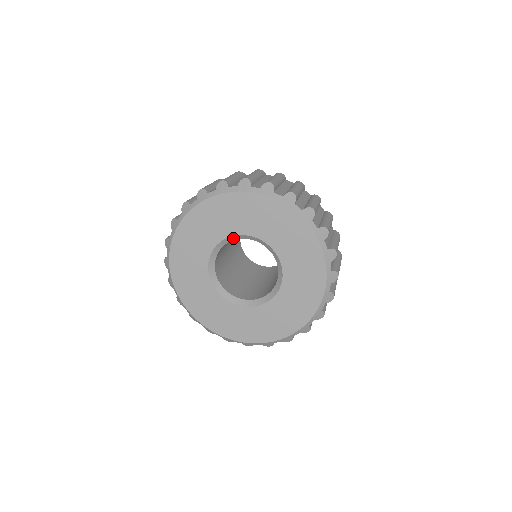
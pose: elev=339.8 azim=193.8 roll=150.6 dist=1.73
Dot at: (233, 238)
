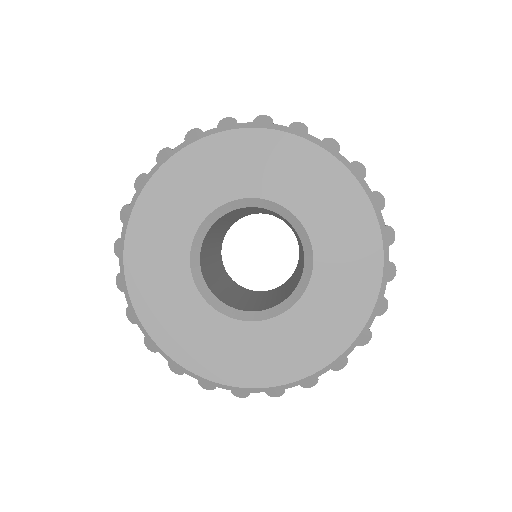
Dot at: (252, 203)
